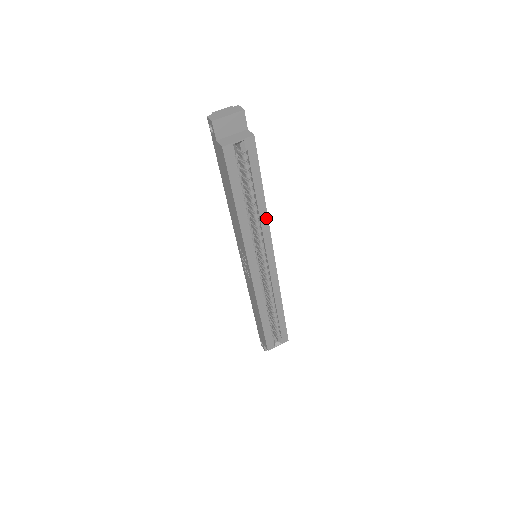
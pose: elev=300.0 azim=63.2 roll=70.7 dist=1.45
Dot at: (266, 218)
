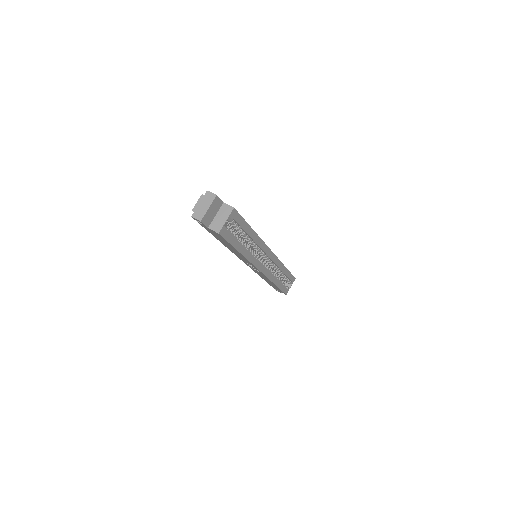
Dot at: (258, 238)
